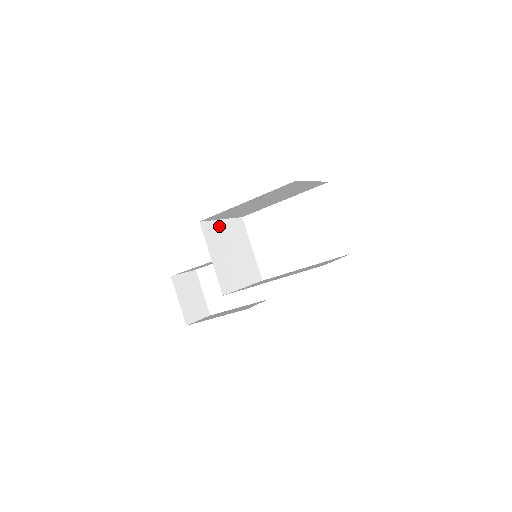
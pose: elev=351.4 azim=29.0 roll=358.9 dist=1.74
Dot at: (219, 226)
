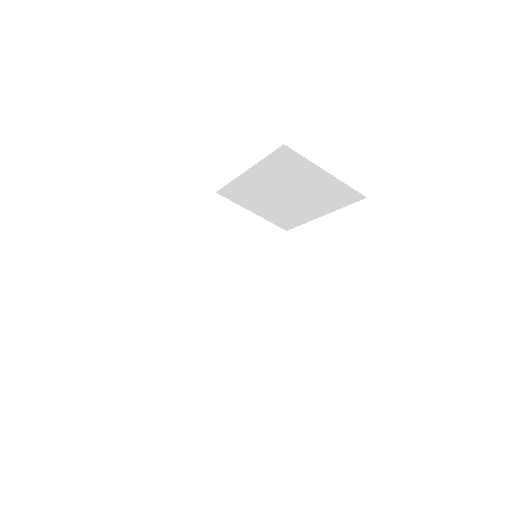
Dot at: (242, 214)
